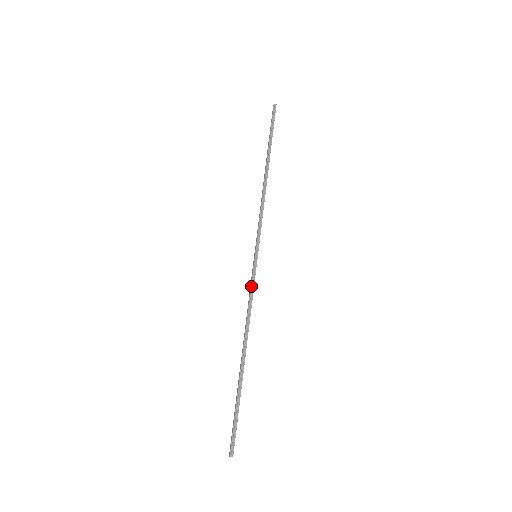
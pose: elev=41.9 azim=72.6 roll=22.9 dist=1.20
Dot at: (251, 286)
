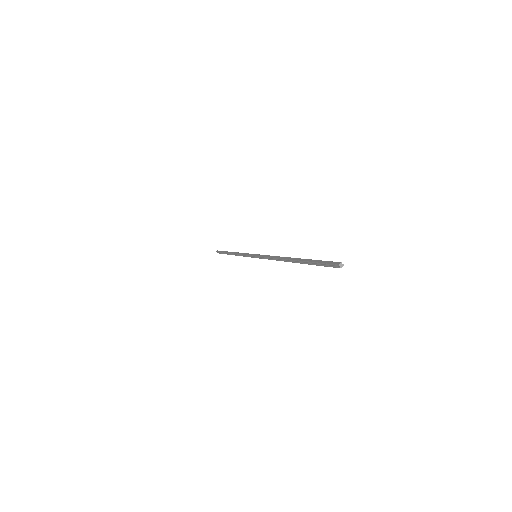
Dot at: (266, 255)
